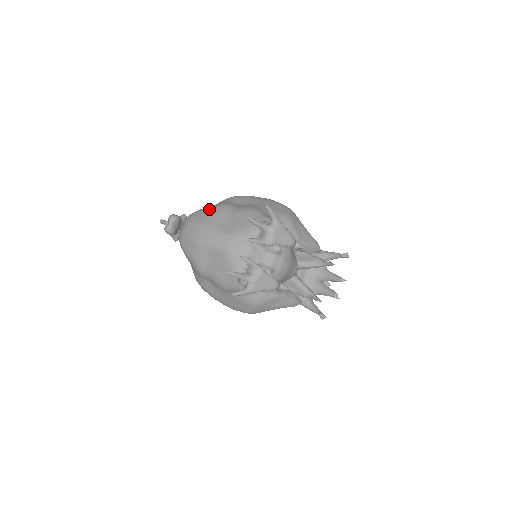
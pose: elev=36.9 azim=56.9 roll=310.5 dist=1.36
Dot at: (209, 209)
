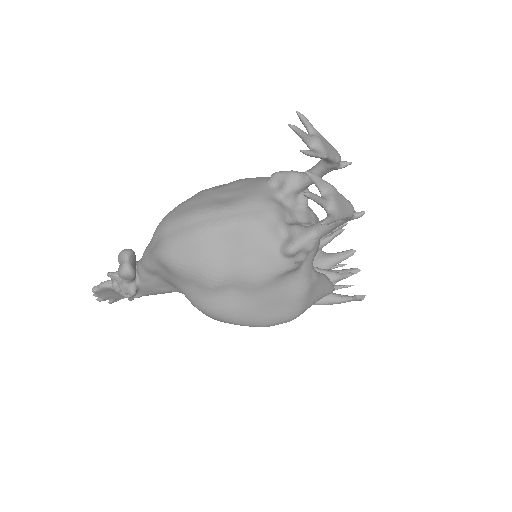
Dot at: (187, 200)
